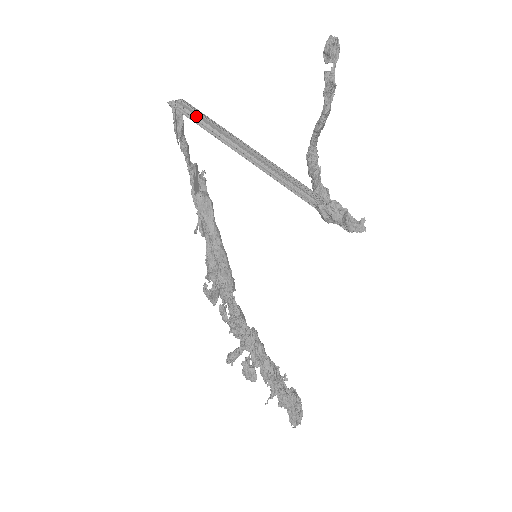
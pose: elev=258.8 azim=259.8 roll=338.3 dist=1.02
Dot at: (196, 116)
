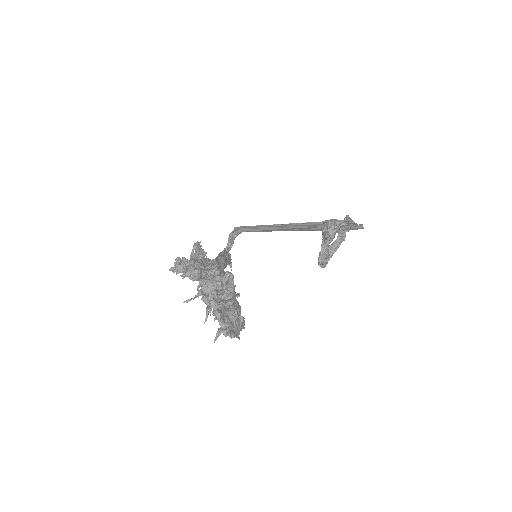
Dot at: (249, 231)
